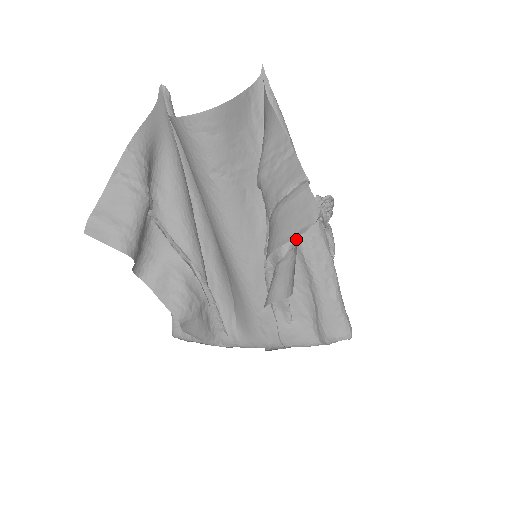
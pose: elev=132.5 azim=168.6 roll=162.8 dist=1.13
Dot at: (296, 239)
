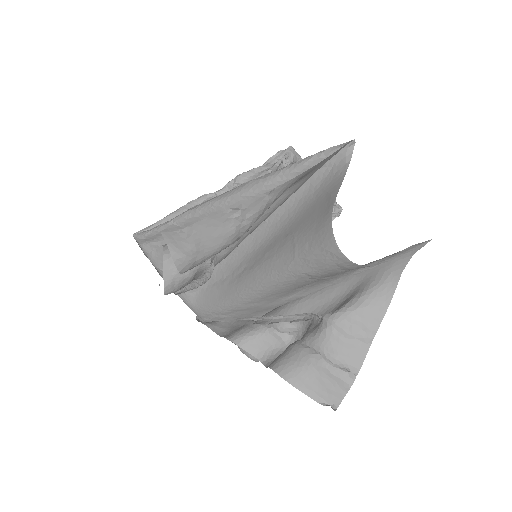
Dot at: occluded
